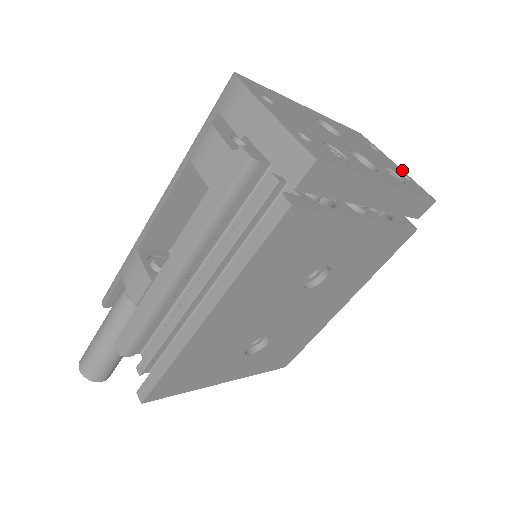
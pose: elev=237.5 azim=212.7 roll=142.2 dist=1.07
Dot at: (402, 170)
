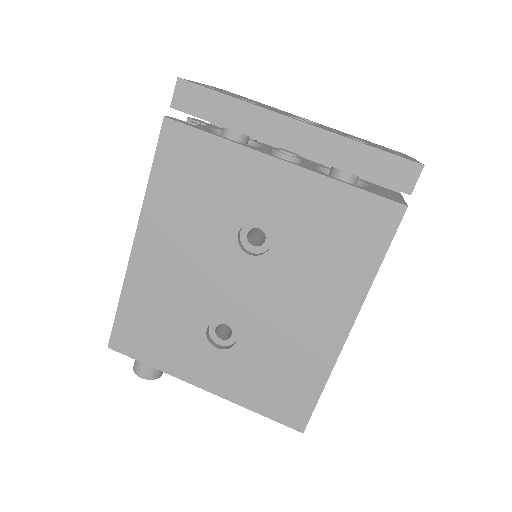
Dot at: occluded
